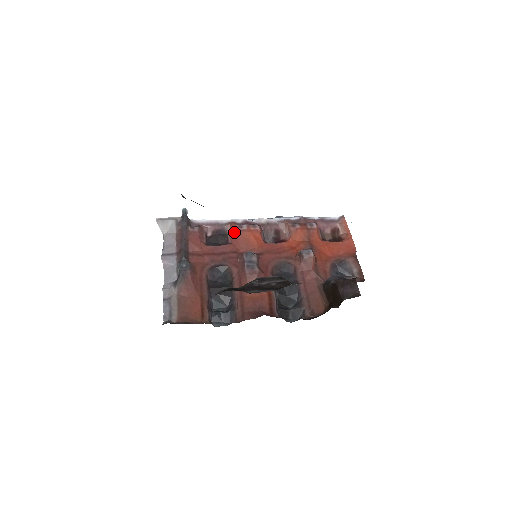
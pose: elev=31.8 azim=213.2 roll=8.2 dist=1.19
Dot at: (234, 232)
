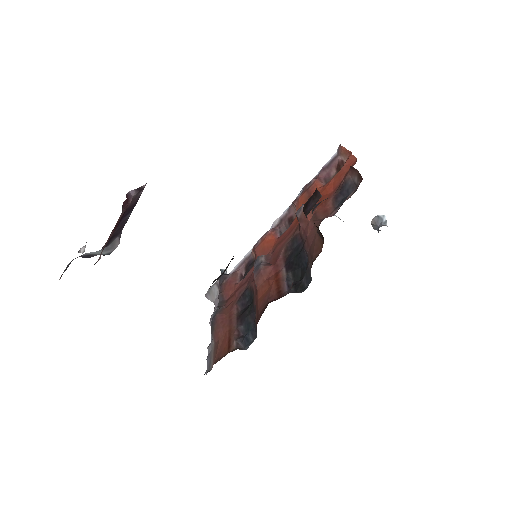
Dot at: (255, 253)
